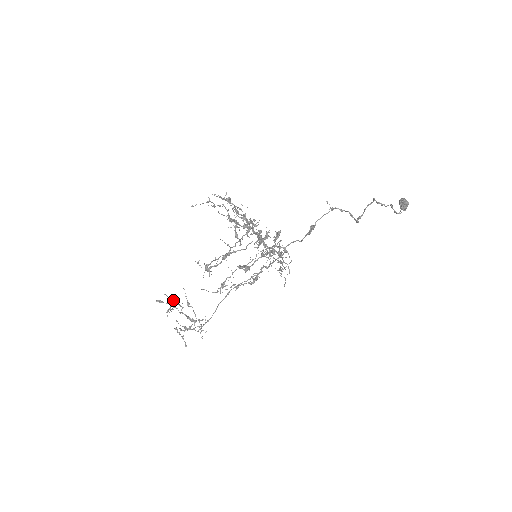
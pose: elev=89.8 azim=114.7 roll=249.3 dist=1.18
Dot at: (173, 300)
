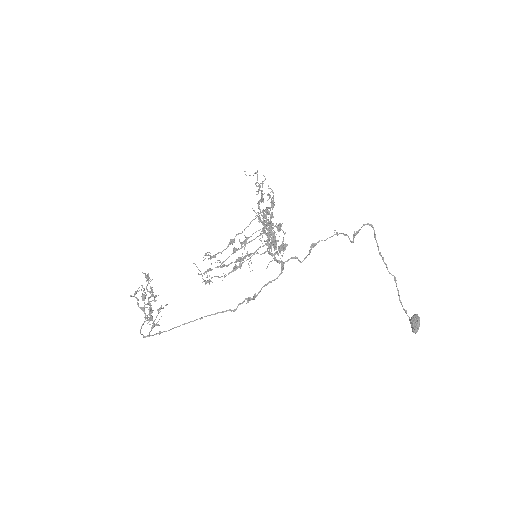
Dot at: (153, 296)
